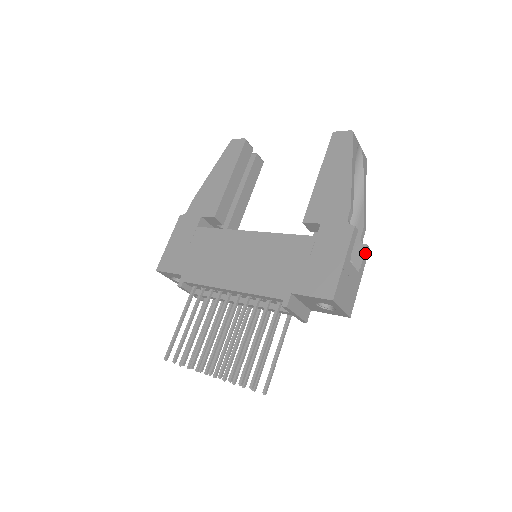
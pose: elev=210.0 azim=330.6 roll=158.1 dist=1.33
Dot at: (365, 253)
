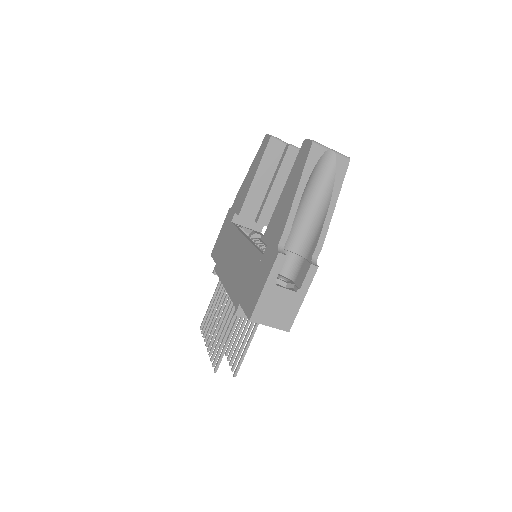
Dot at: (309, 273)
